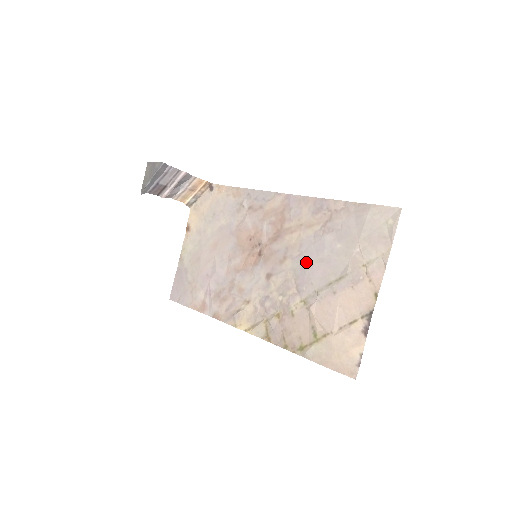
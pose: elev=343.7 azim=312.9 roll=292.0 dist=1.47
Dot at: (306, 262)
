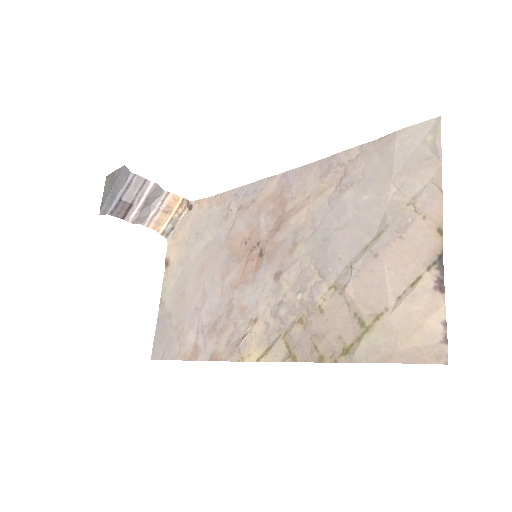
Dot at: (325, 236)
